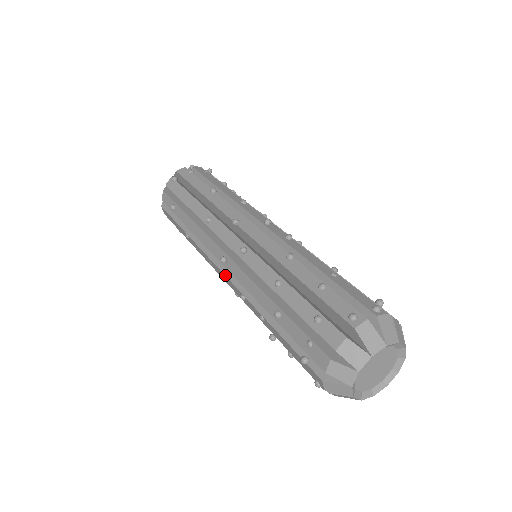
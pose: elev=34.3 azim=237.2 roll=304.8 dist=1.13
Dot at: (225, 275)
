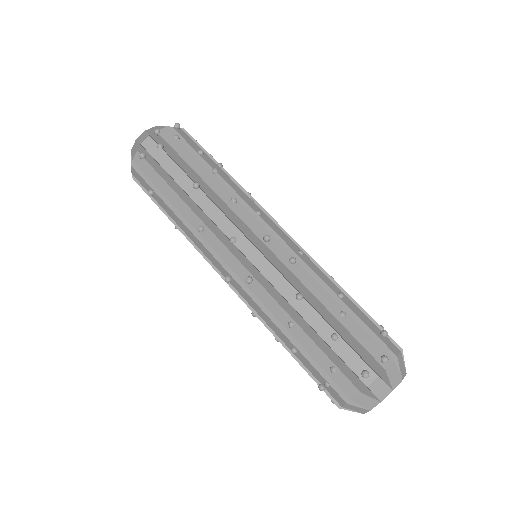
Dot at: (231, 288)
